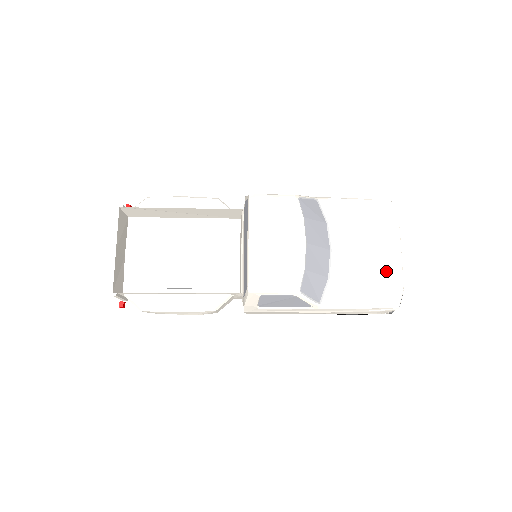
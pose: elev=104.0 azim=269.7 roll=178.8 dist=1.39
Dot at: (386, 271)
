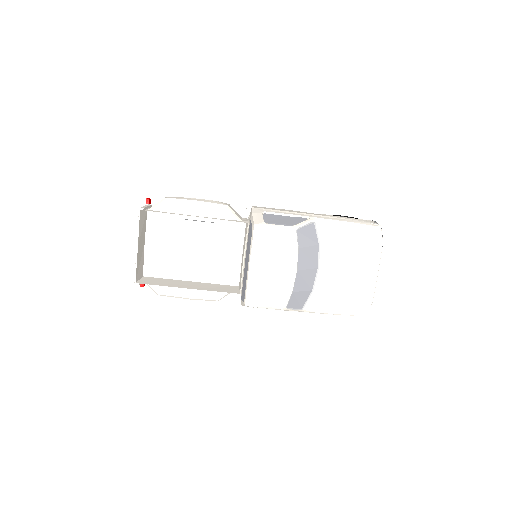
Dot at: (361, 288)
